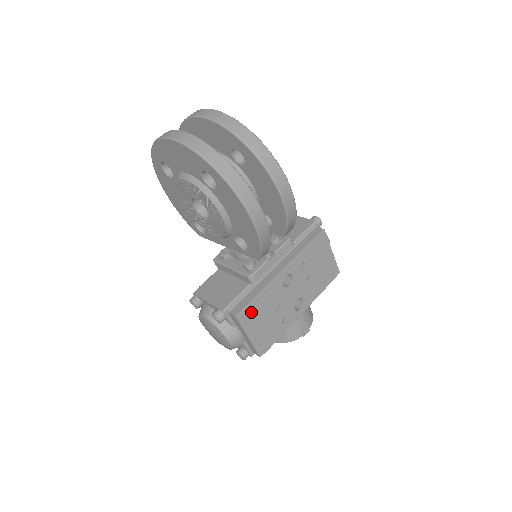
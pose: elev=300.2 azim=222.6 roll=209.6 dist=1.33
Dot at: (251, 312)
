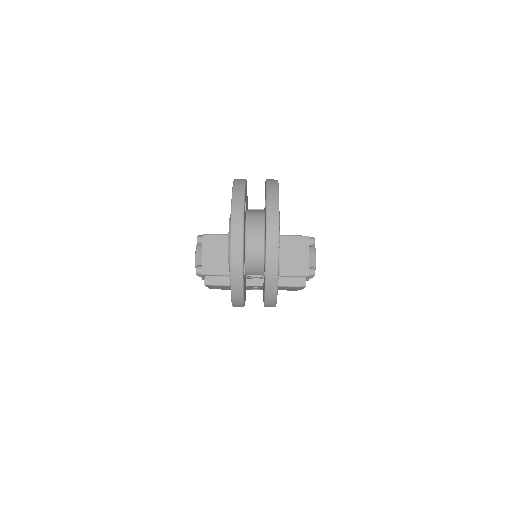
Dot at: (217, 286)
